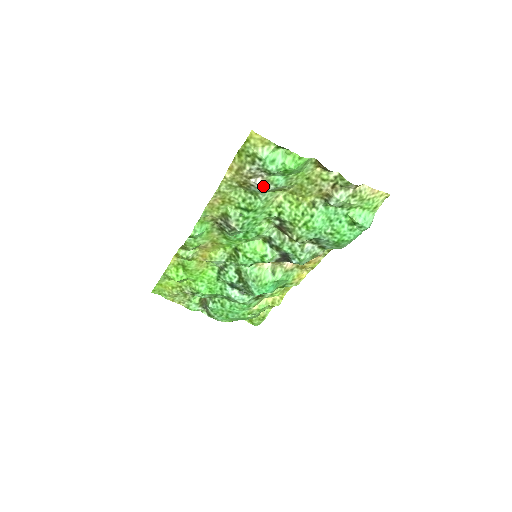
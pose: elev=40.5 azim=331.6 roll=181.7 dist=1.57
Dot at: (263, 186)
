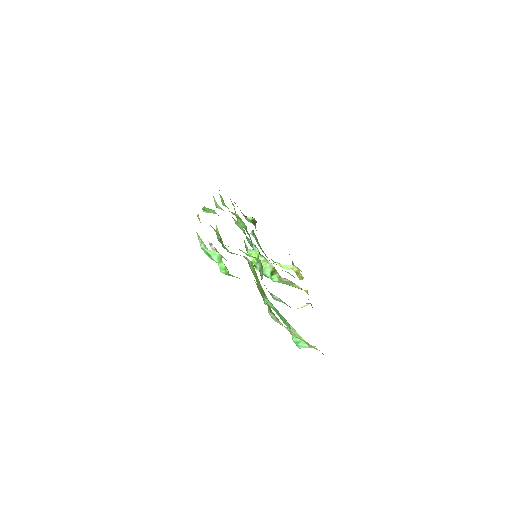
Dot at: occluded
